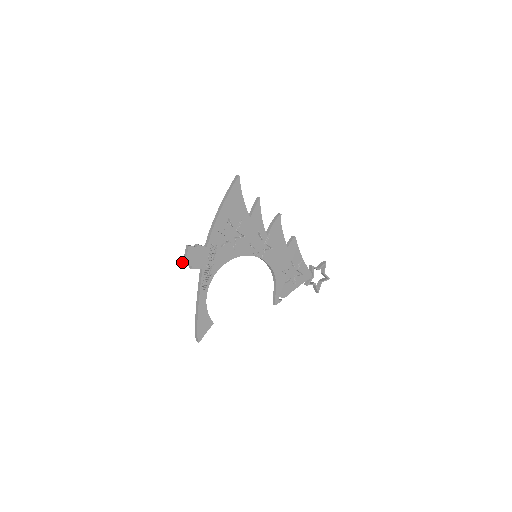
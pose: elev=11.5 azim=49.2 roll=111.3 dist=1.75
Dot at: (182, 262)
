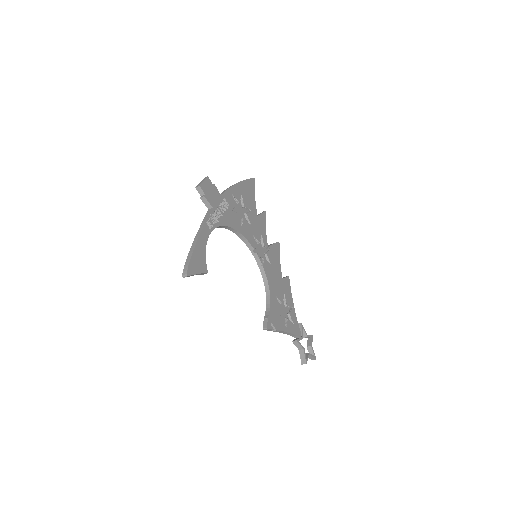
Dot at: (196, 186)
